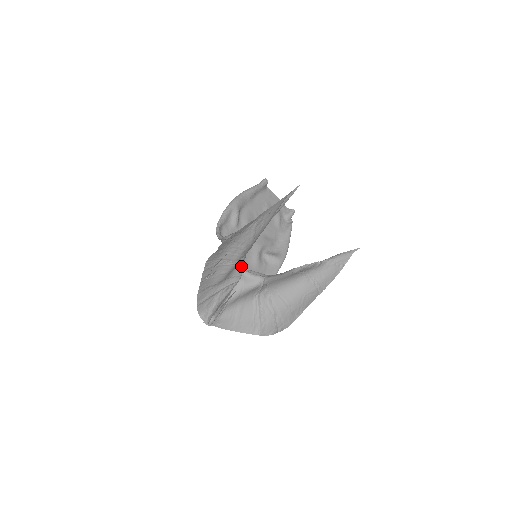
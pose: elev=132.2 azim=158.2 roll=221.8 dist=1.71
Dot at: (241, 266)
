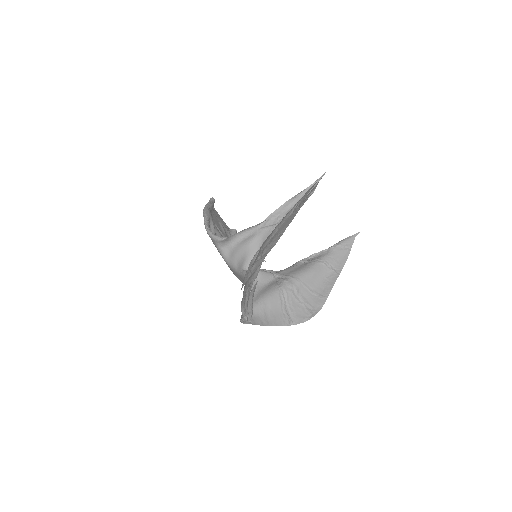
Dot at: occluded
